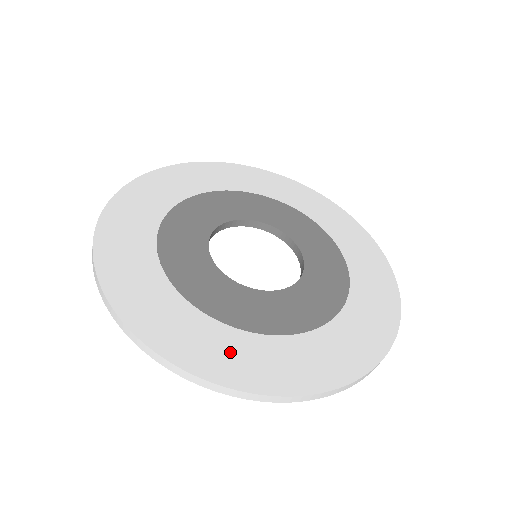
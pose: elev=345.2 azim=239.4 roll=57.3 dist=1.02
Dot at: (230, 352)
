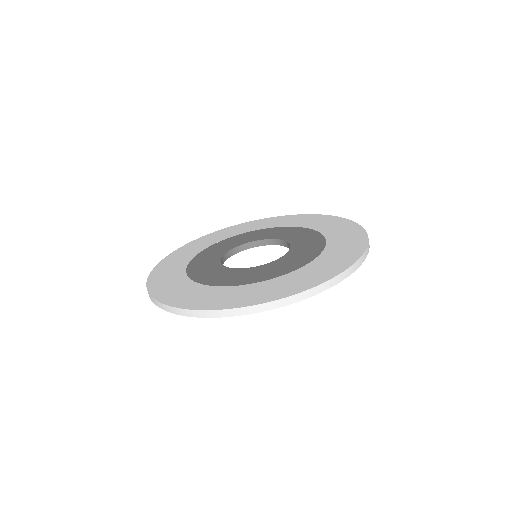
Dot at: (235, 295)
